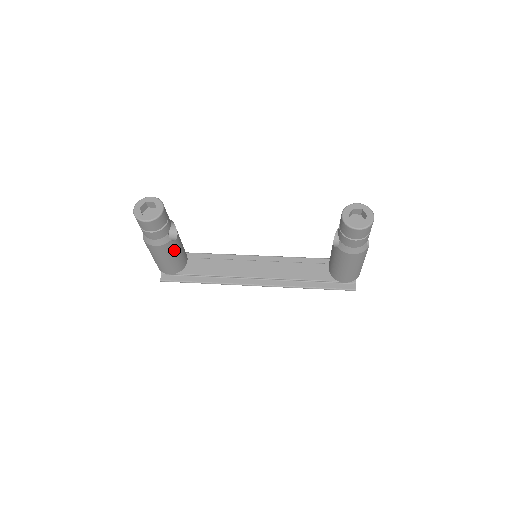
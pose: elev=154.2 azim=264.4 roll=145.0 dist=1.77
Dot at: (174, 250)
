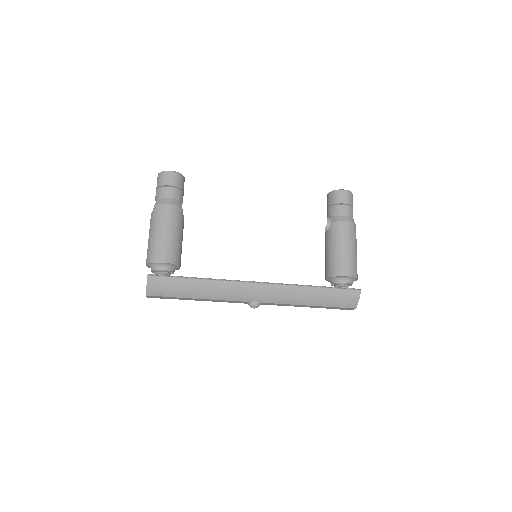
Dot at: (180, 225)
